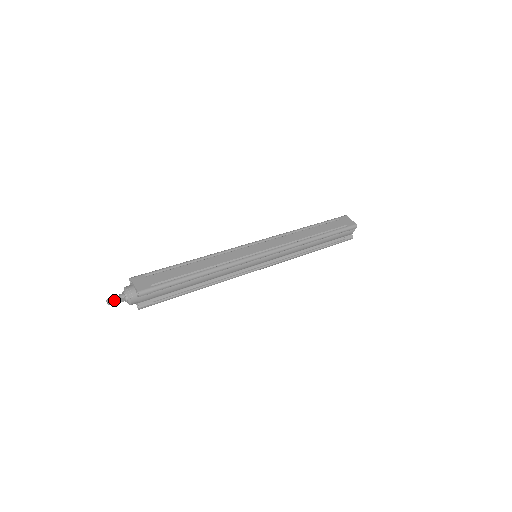
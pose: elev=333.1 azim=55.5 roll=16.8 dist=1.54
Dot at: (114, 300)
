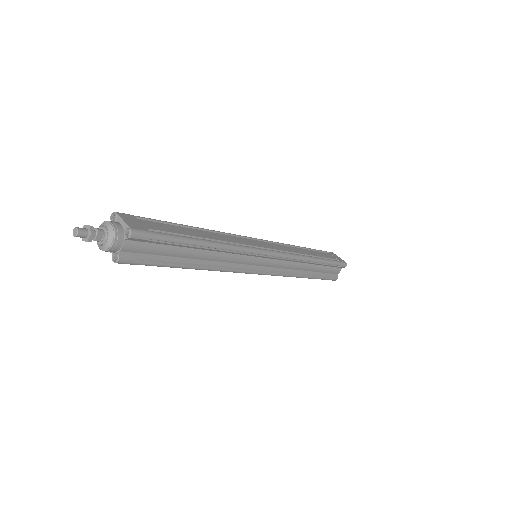
Dot at: (87, 232)
